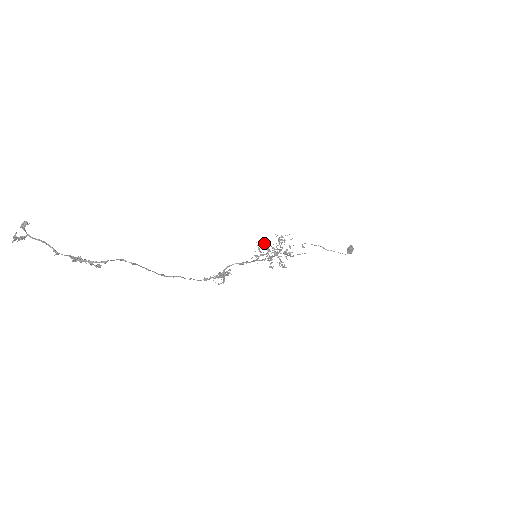
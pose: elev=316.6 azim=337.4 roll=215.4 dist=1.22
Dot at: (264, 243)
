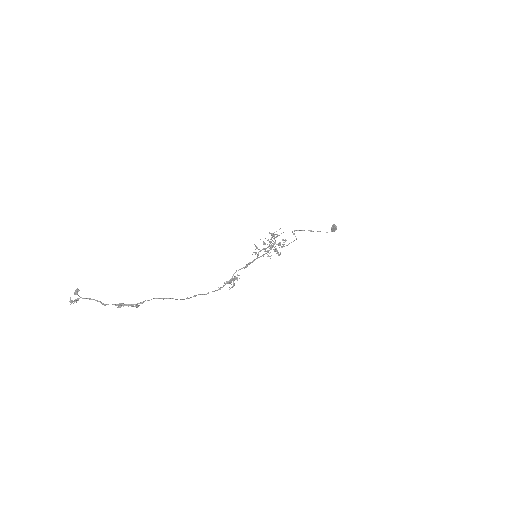
Dot at: (260, 239)
